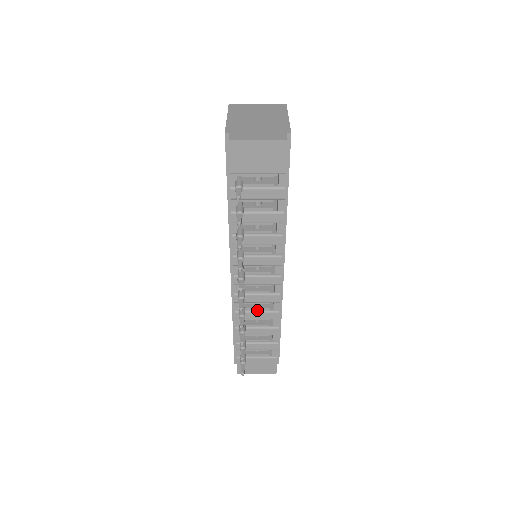
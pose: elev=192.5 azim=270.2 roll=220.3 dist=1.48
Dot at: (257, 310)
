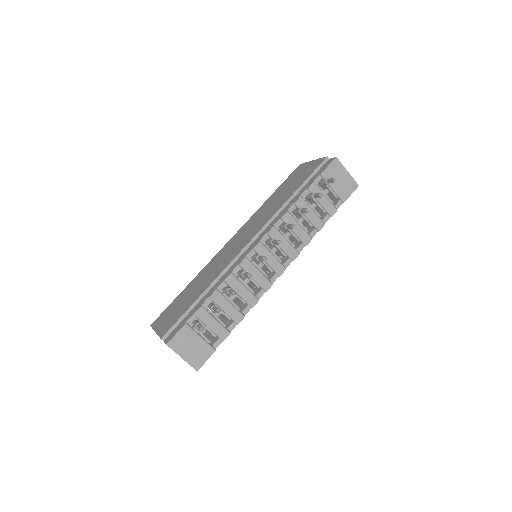
Dot at: (246, 286)
